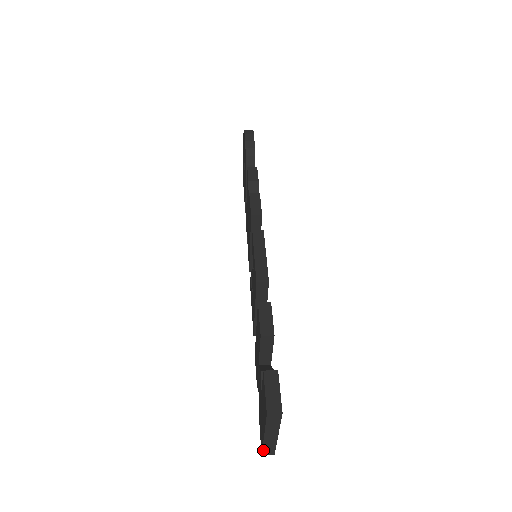
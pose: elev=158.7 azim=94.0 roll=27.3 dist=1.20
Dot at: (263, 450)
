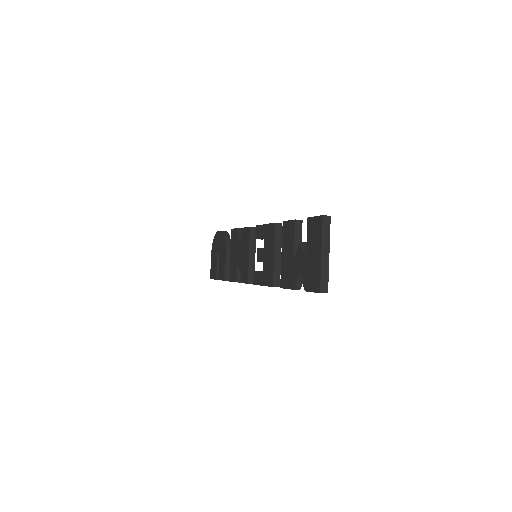
Dot at: (321, 282)
